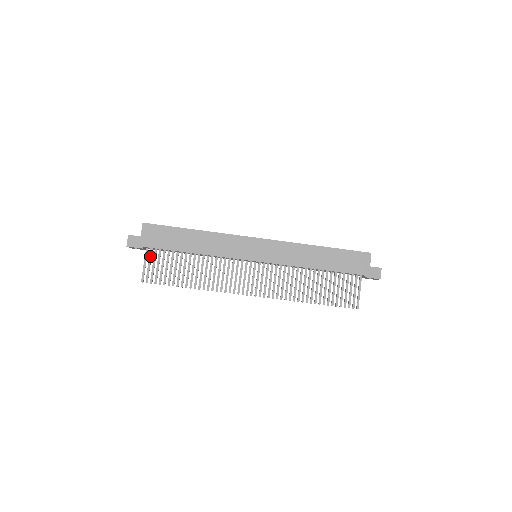
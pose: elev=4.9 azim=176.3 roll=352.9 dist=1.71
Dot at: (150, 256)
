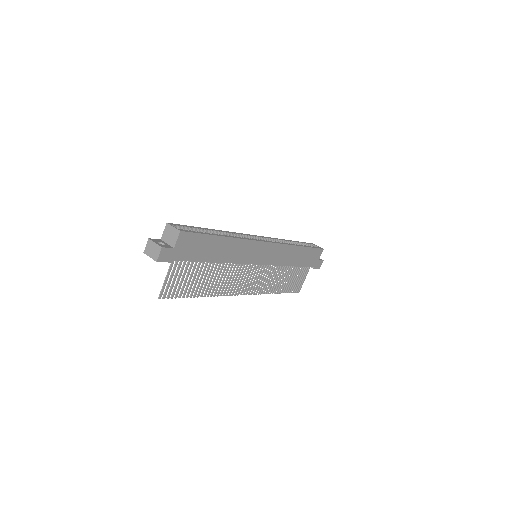
Dot at: (175, 268)
